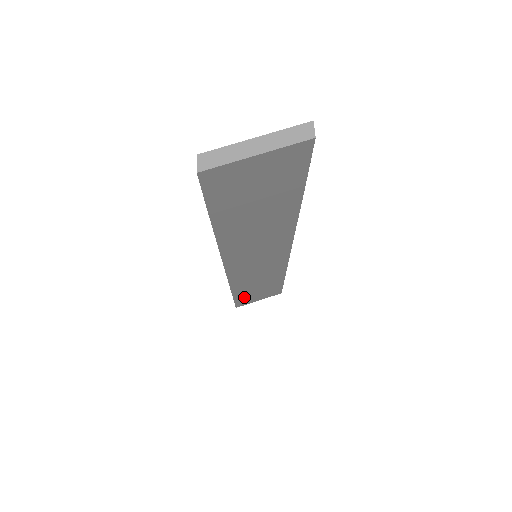
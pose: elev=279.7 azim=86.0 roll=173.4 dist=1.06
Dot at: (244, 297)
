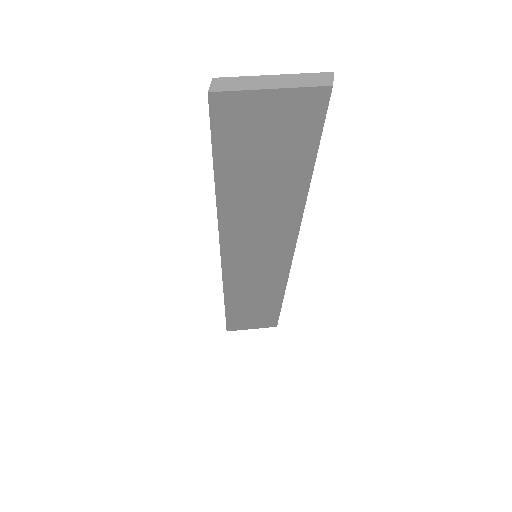
Dot at: (237, 317)
